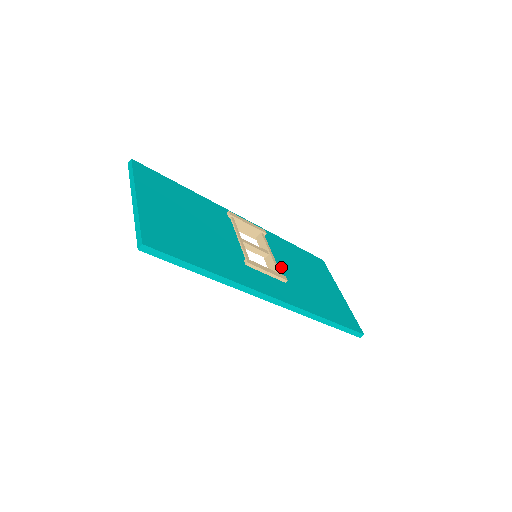
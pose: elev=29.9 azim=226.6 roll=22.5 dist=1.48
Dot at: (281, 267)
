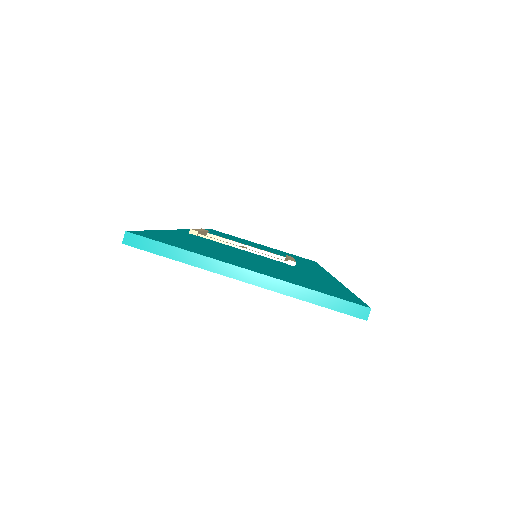
Dot at: occluded
